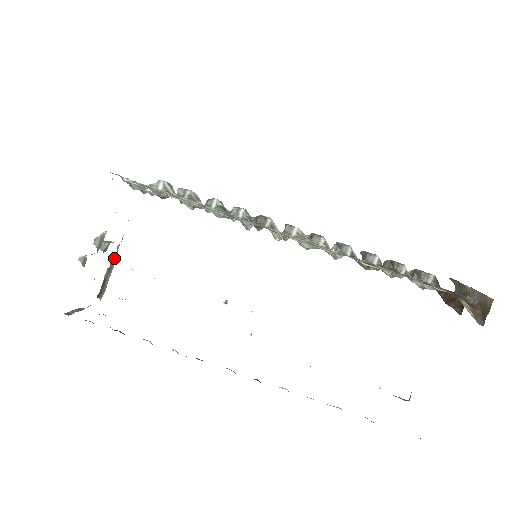
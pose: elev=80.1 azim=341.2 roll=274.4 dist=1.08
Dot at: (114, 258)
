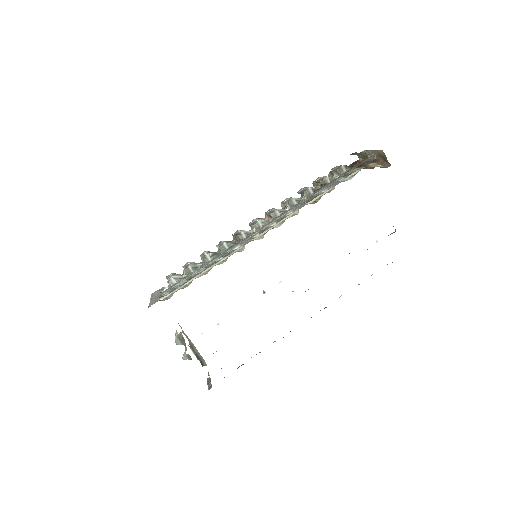
Dot at: occluded
